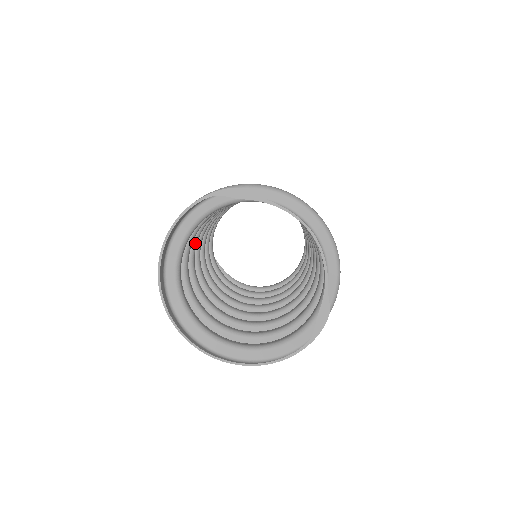
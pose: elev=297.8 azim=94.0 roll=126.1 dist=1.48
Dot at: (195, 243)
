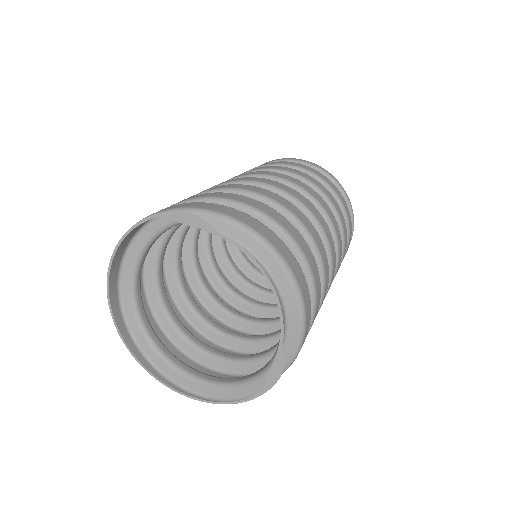
Dot at: (180, 239)
